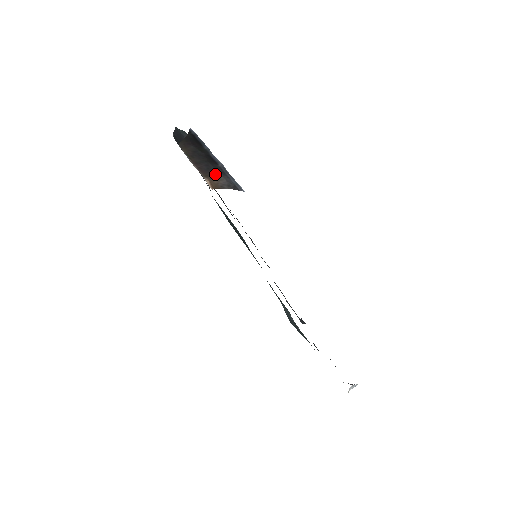
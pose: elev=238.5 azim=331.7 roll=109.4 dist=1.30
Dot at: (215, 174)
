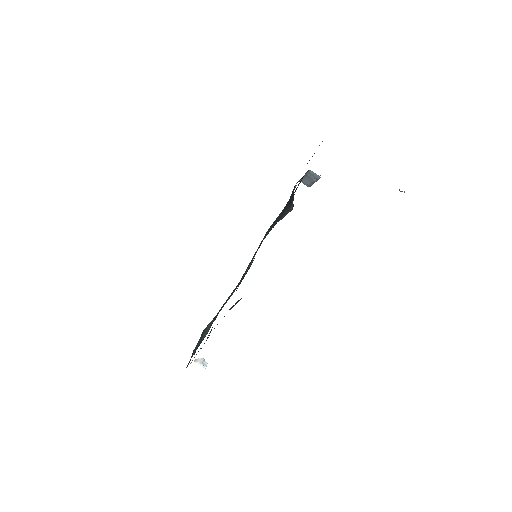
Dot at: occluded
